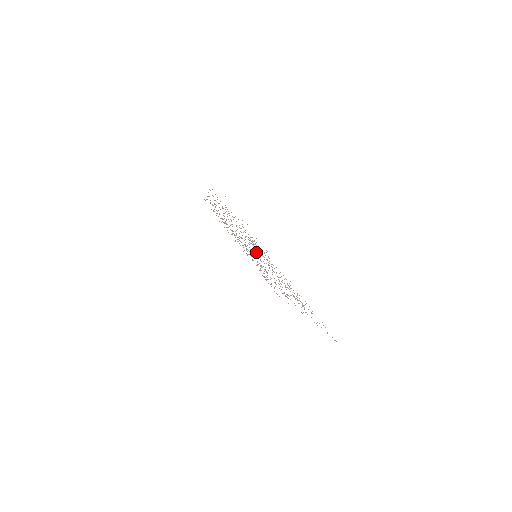
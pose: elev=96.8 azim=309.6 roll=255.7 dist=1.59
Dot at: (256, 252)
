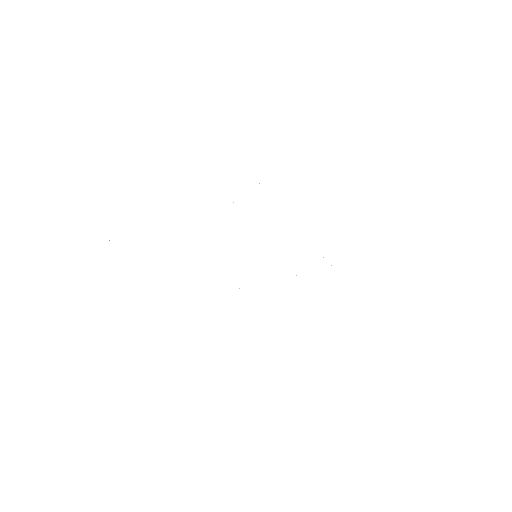
Dot at: occluded
